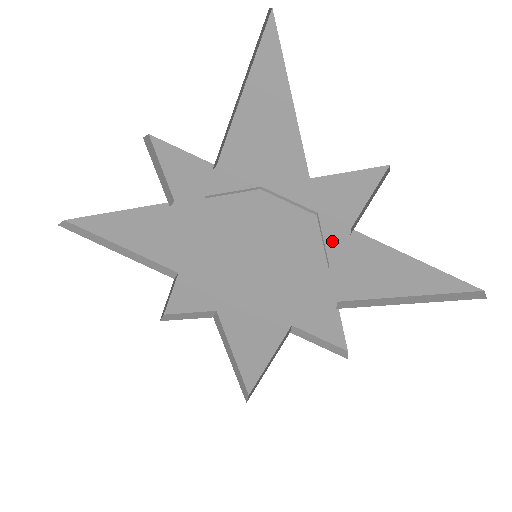
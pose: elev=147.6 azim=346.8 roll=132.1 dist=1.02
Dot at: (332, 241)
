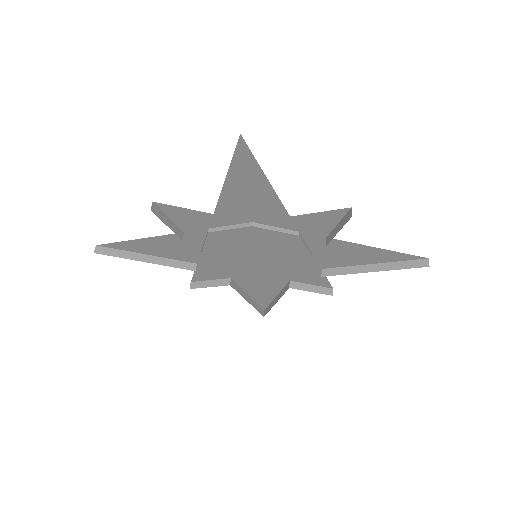
Dot at: (313, 243)
